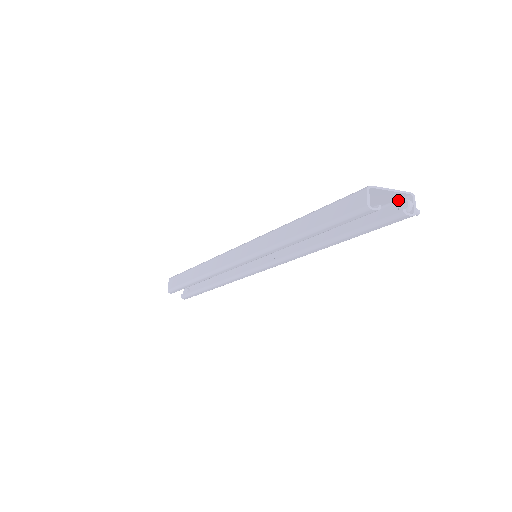
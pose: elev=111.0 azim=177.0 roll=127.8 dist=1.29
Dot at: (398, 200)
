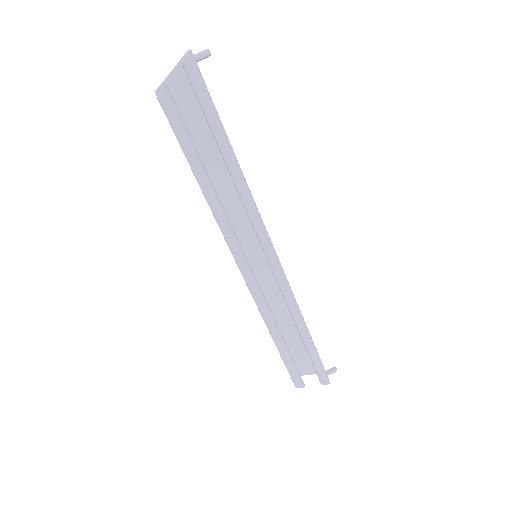
Dot at: occluded
